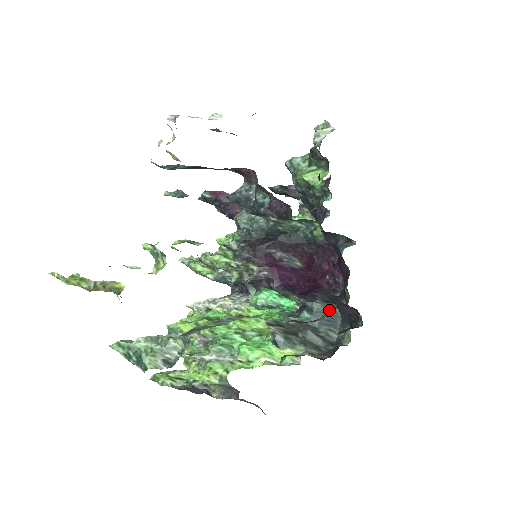
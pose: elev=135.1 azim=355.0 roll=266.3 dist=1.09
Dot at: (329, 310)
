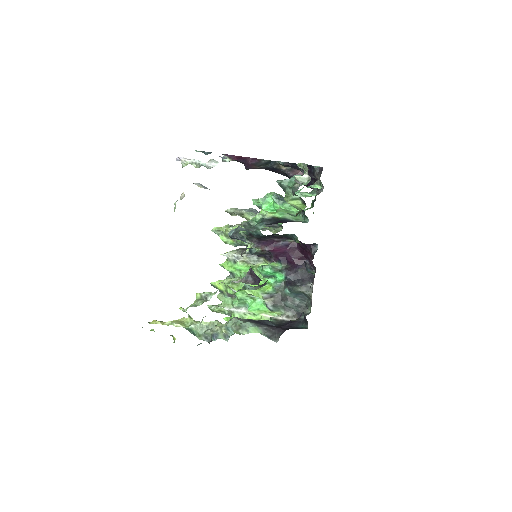
Dot at: (301, 292)
